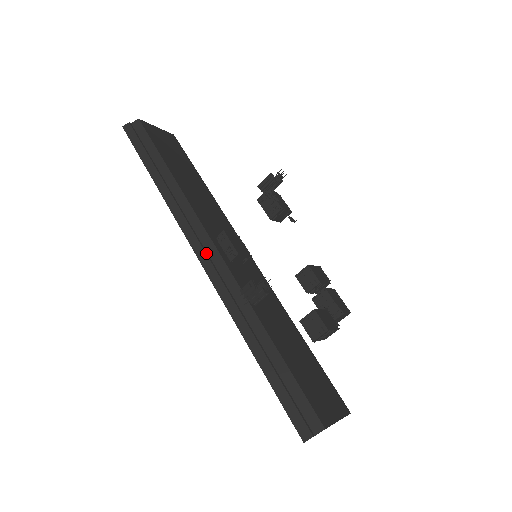
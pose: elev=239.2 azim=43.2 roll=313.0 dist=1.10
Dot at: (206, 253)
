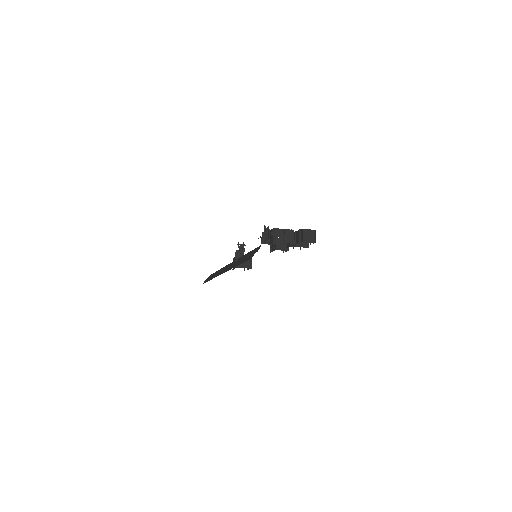
Dot at: occluded
